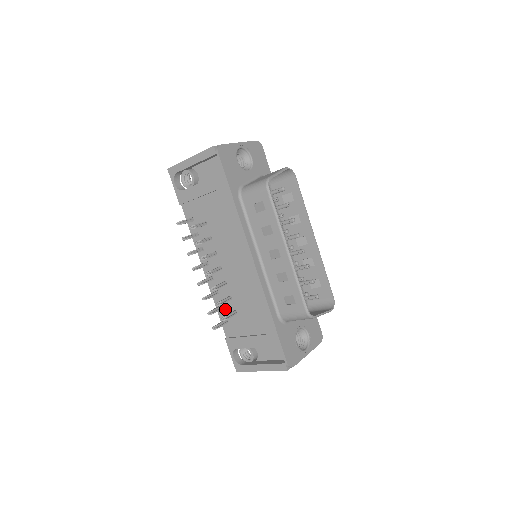
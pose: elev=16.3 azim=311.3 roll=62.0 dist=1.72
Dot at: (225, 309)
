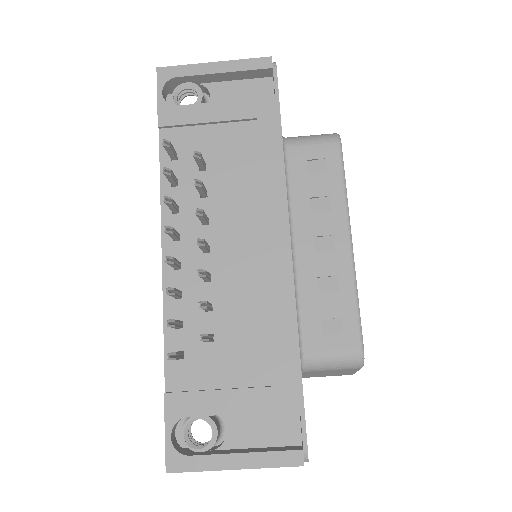
Dot at: (186, 330)
